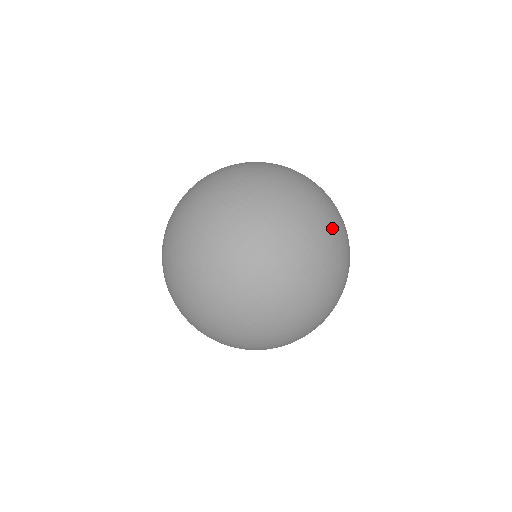
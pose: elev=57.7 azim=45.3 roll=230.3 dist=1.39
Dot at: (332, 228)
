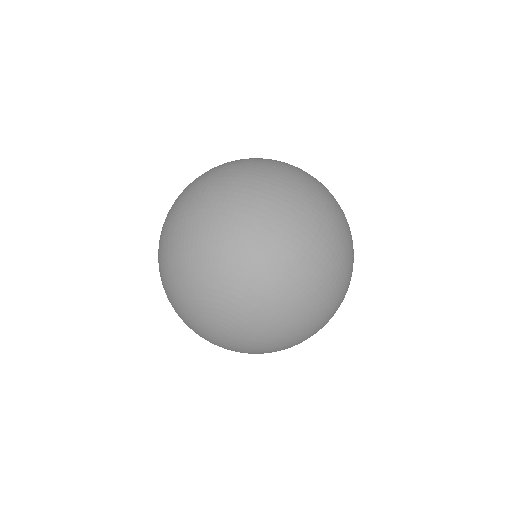
Dot at: (337, 204)
